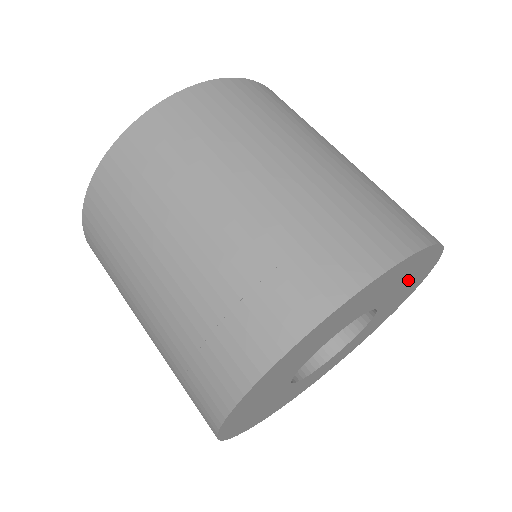
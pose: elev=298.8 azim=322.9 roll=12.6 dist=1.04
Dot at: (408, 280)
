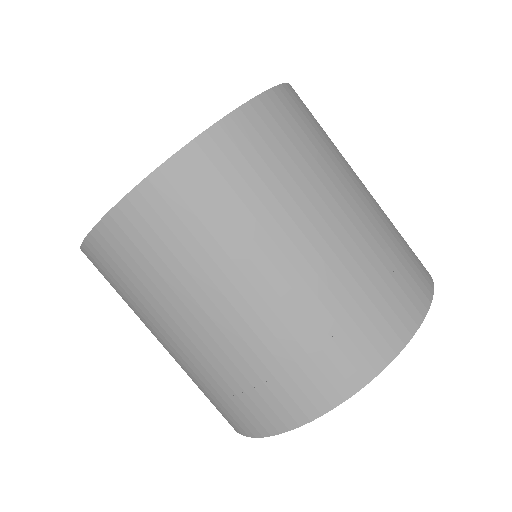
Dot at: occluded
